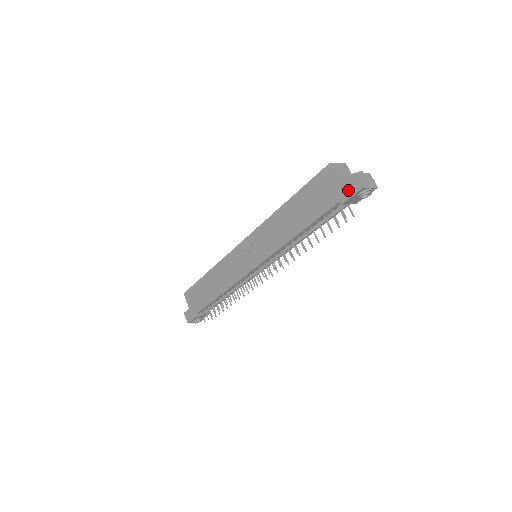
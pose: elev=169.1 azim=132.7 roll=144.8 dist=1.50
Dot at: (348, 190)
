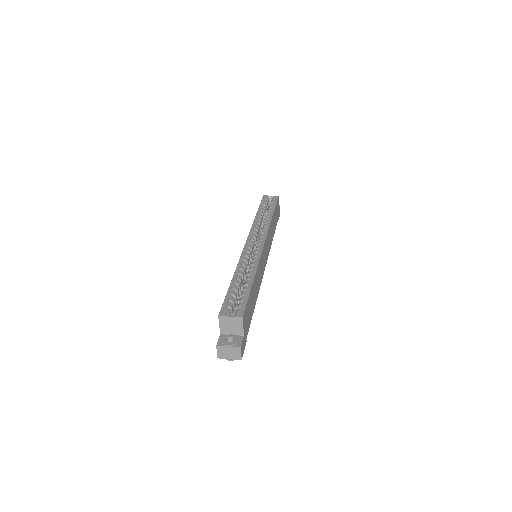
Dot at: occluded
